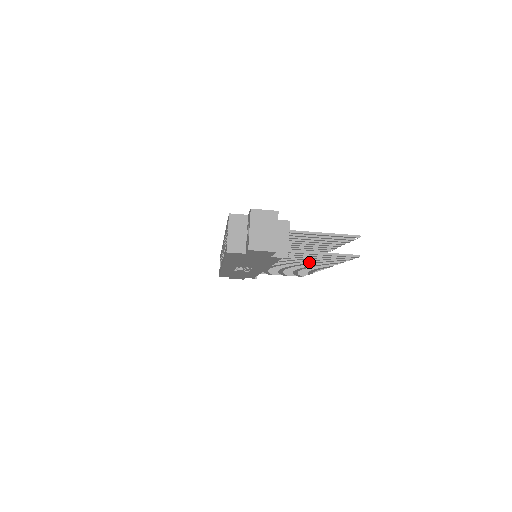
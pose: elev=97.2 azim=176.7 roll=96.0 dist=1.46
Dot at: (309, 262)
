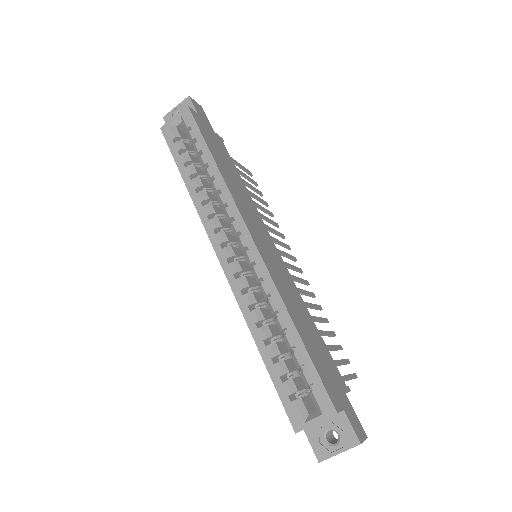
Dot at: occluded
